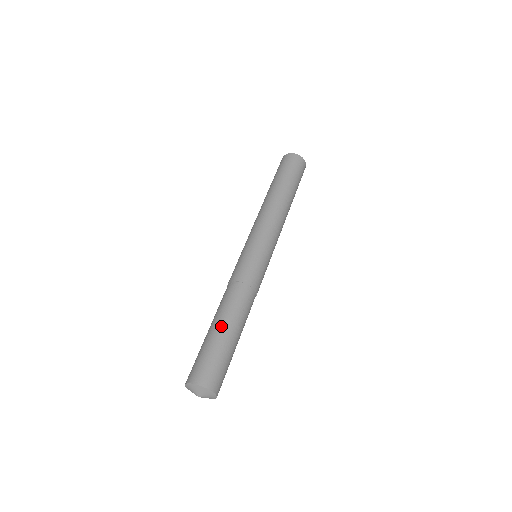
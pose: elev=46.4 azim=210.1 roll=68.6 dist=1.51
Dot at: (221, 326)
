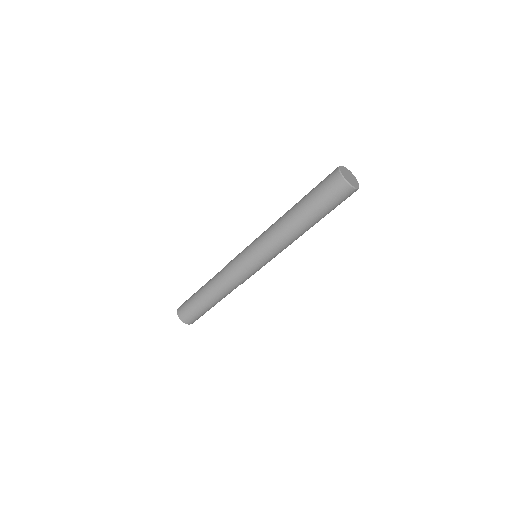
Dot at: (205, 300)
